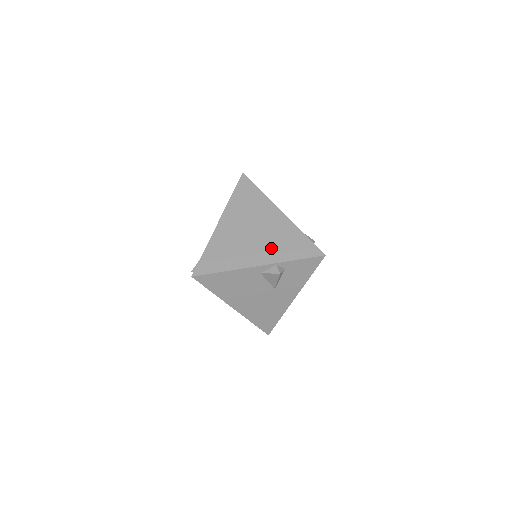
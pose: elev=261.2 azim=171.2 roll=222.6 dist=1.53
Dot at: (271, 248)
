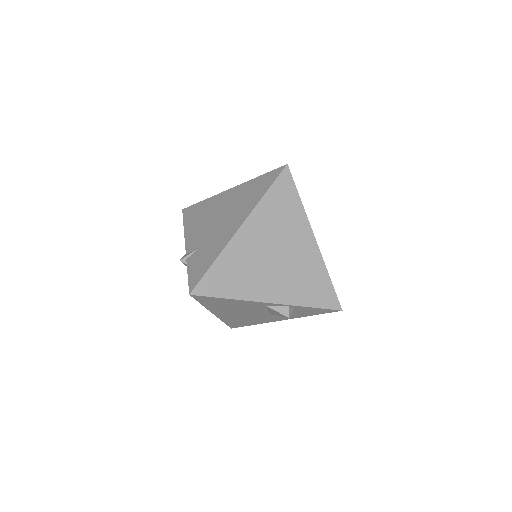
Dot at: (290, 284)
